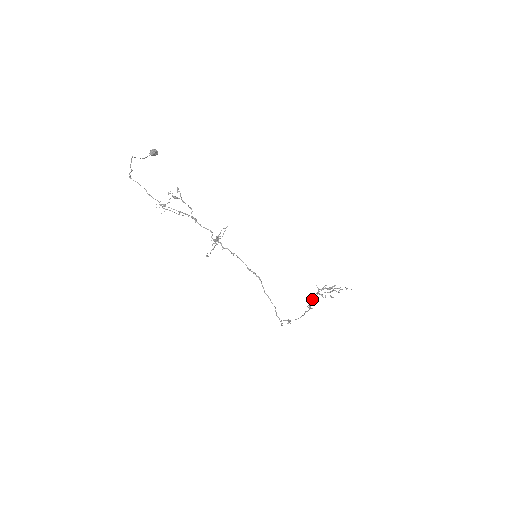
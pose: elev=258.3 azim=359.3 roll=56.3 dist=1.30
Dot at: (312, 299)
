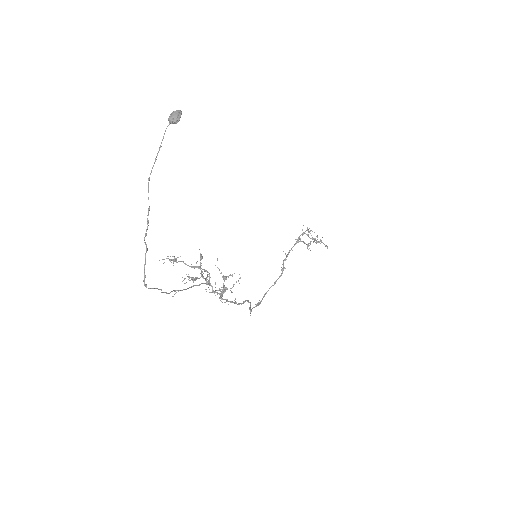
Dot at: (289, 251)
